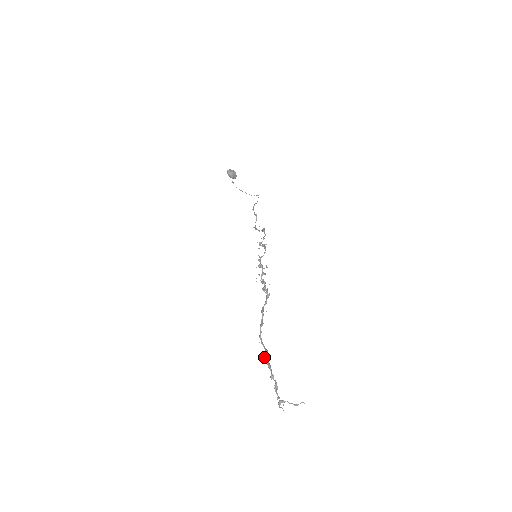
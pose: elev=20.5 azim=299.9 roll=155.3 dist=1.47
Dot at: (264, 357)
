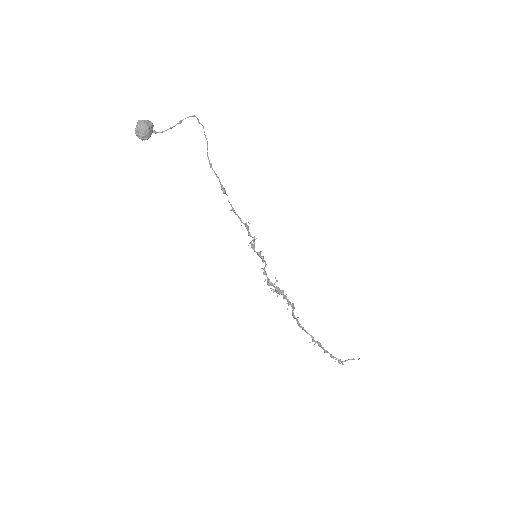
Dot at: occluded
